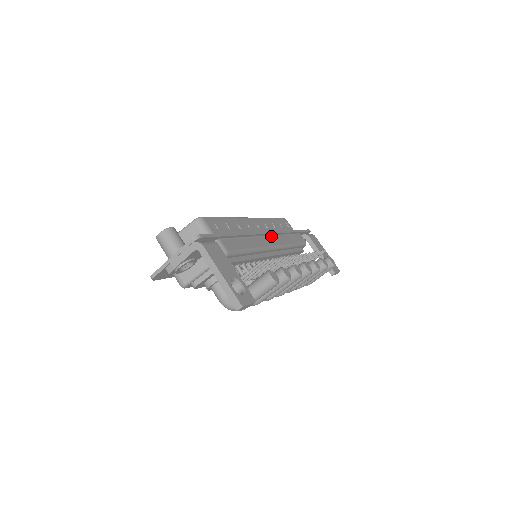
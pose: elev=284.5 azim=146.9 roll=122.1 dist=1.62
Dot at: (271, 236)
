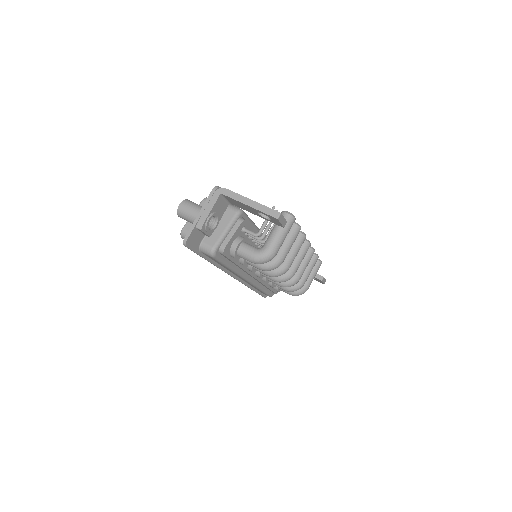
Dot at: occluded
